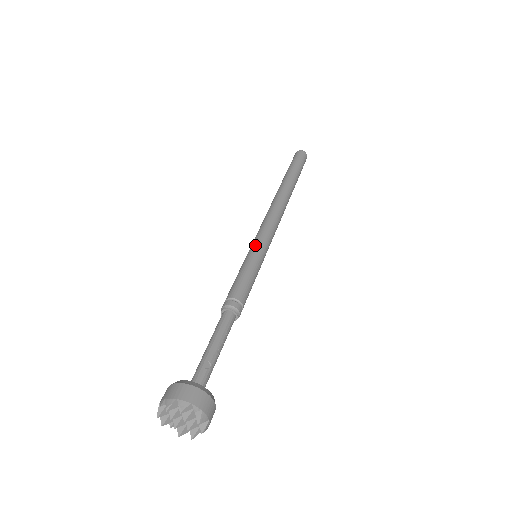
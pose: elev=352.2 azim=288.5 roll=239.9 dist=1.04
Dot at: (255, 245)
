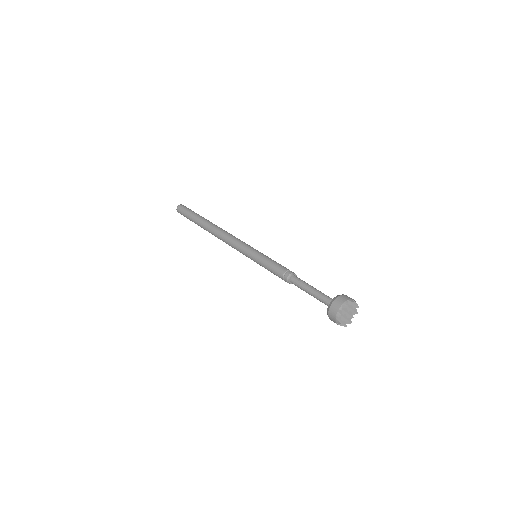
Dot at: (253, 250)
